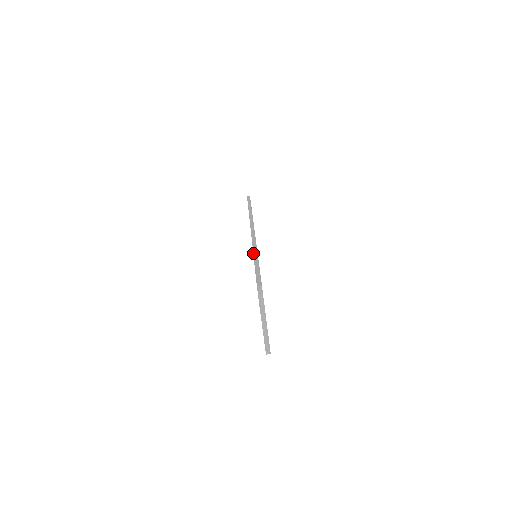
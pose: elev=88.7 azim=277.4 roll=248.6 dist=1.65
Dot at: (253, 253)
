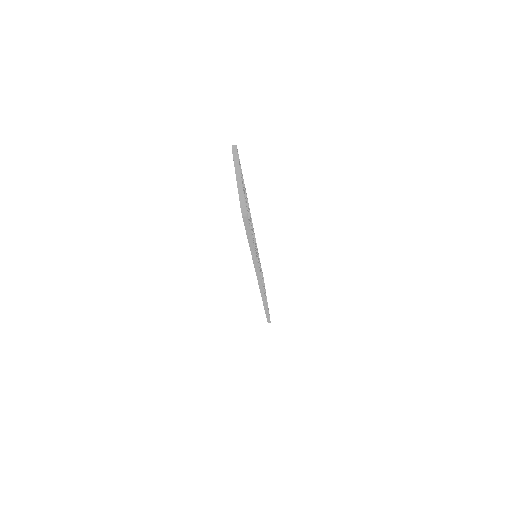
Dot at: occluded
